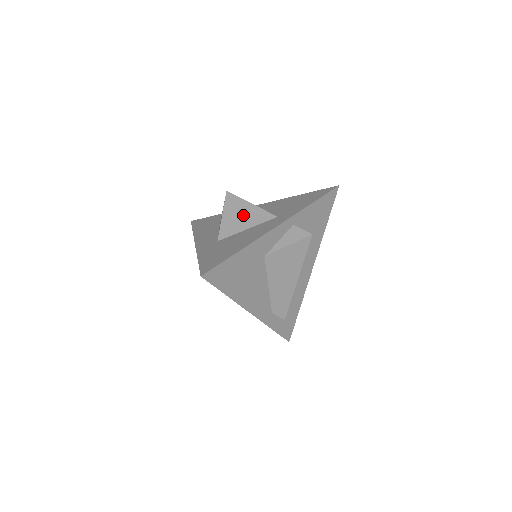
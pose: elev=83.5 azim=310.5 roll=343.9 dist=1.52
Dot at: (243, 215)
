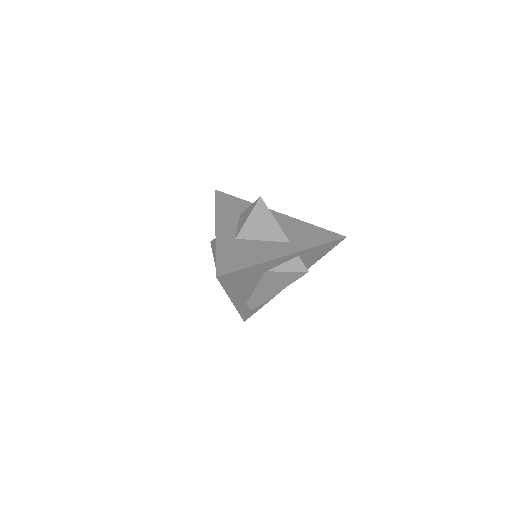
Dot at: (264, 226)
